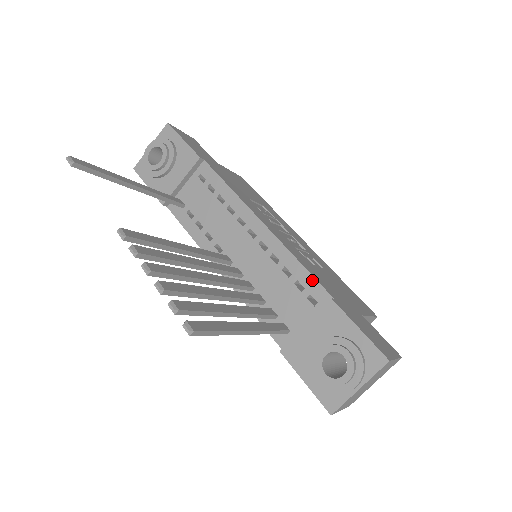
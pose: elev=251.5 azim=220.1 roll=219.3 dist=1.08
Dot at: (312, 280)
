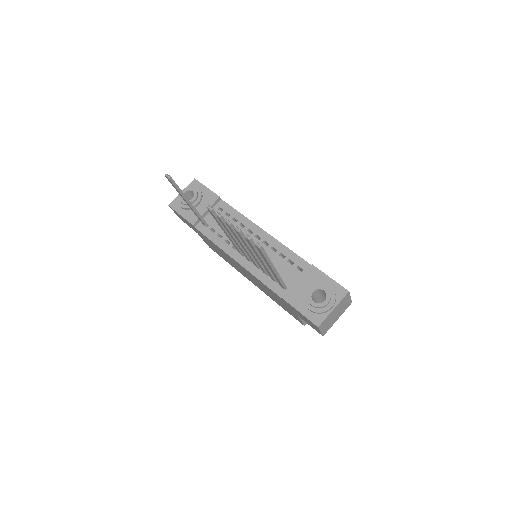
Dot at: (299, 258)
